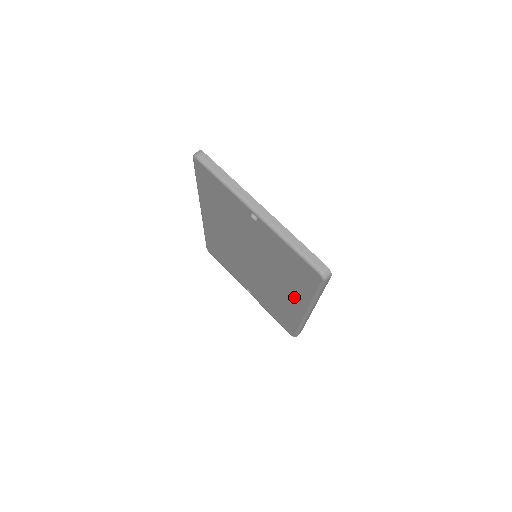
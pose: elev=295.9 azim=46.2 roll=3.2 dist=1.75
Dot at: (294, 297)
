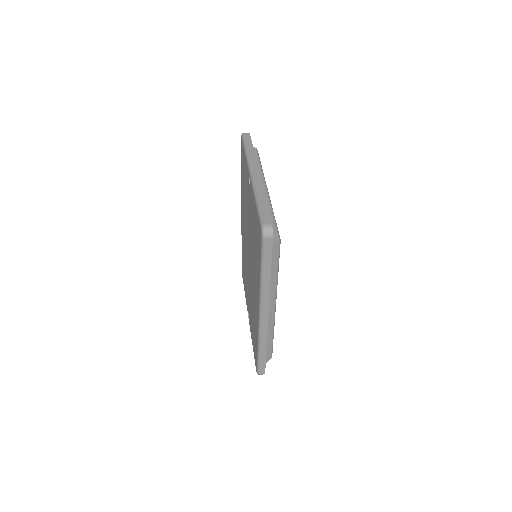
Dot at: occluded
